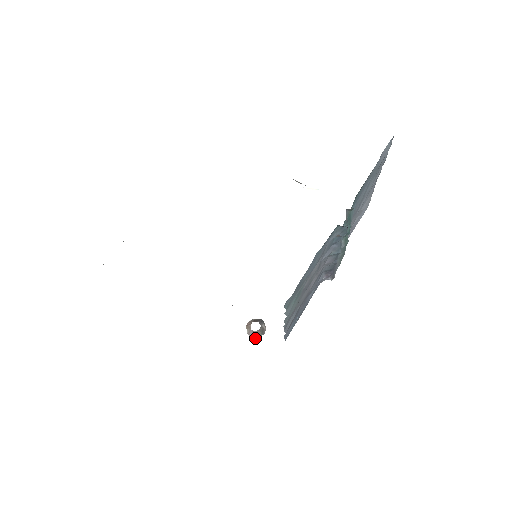
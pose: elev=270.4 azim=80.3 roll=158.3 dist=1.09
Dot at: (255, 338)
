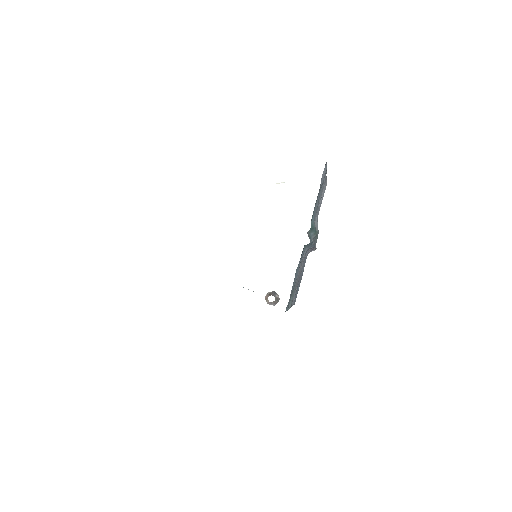
Dot at: (274, 305)
